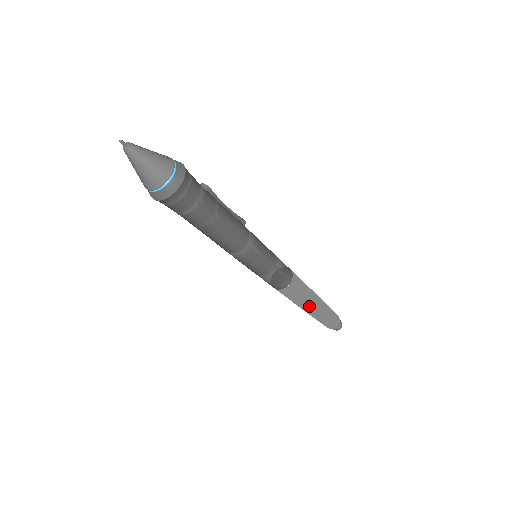
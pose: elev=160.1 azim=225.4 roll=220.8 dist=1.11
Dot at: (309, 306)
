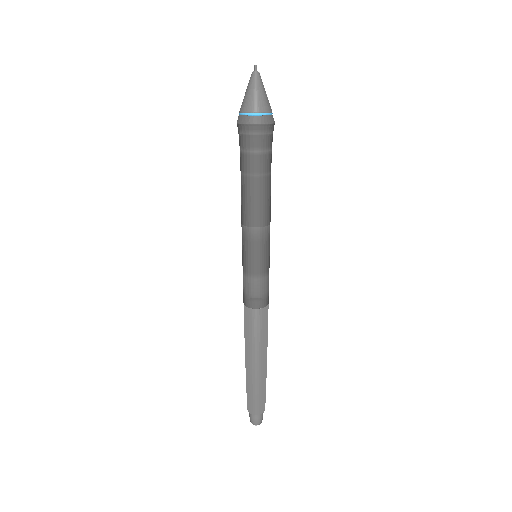
Dot at: (265, 353)
